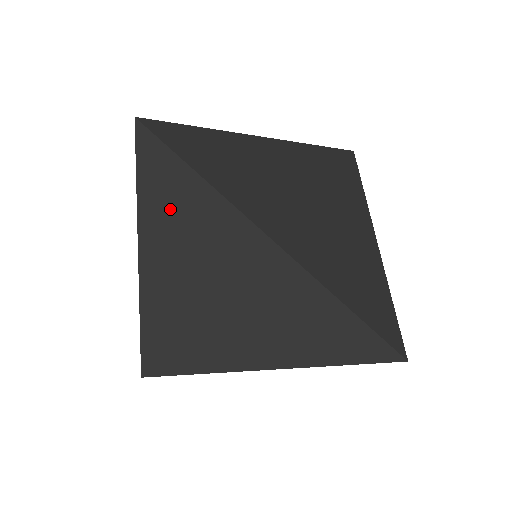
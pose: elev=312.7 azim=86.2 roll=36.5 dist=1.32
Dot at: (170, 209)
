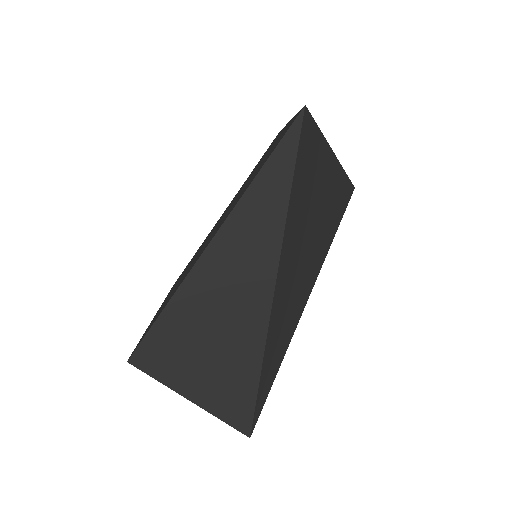
Dot at: occluded
